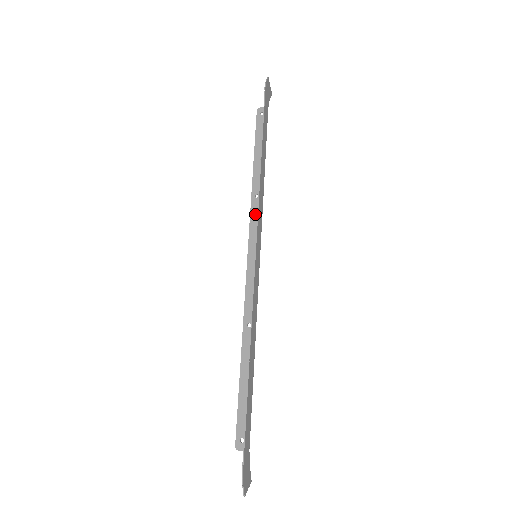
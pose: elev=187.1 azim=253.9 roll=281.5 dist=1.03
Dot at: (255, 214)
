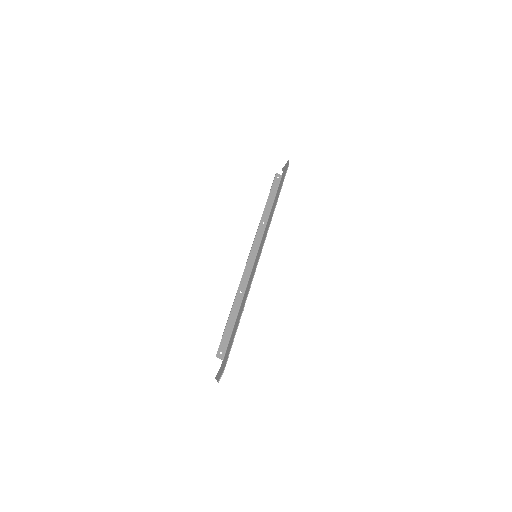
Dot at: (260, 232)
